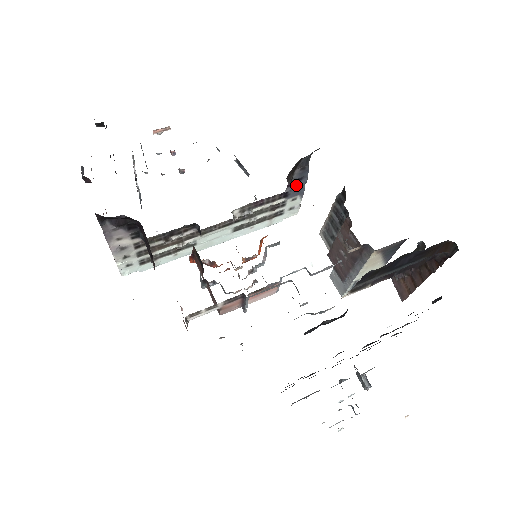
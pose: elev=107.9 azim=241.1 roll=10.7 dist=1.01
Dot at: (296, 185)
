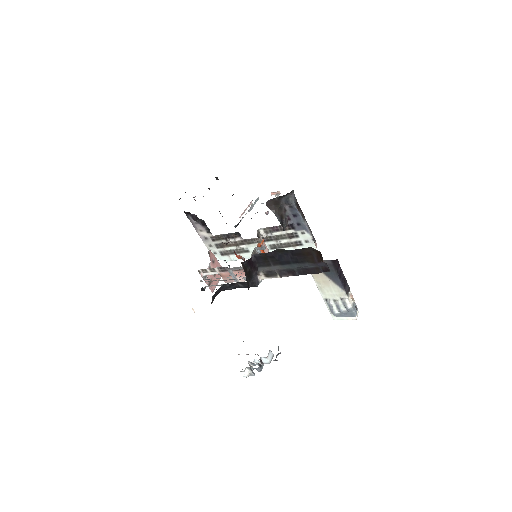
Dot at: (295, 220)
